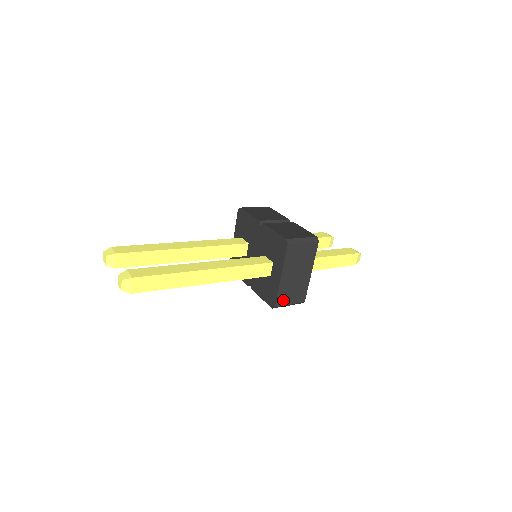
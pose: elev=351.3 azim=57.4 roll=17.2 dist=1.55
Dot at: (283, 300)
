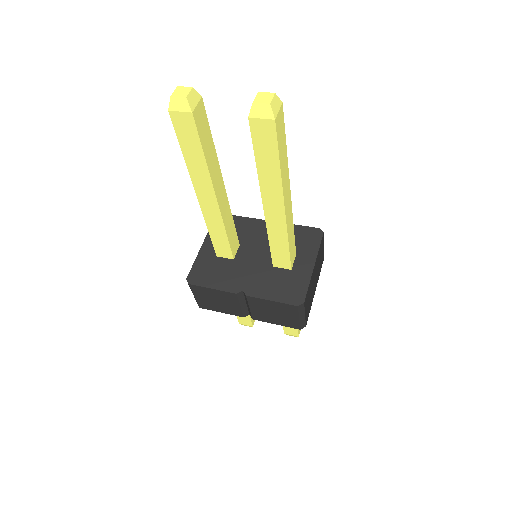
Dot at: (306, 301)
